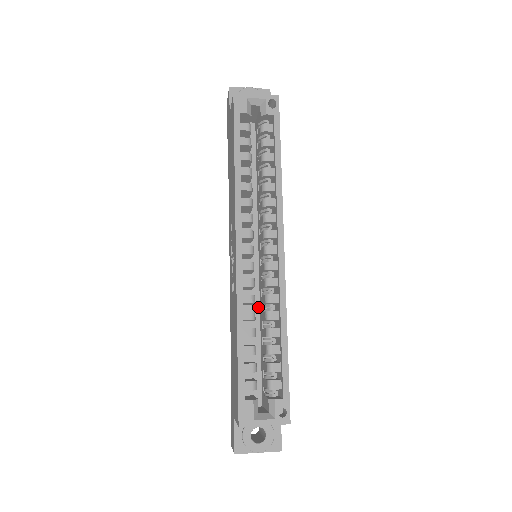
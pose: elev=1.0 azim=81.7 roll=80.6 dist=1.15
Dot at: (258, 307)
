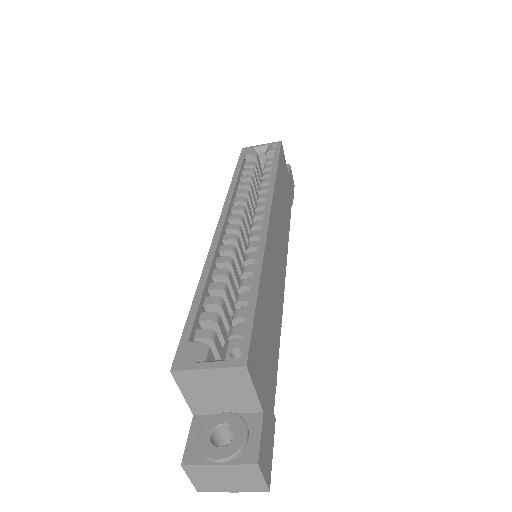
Dot at: occluded
